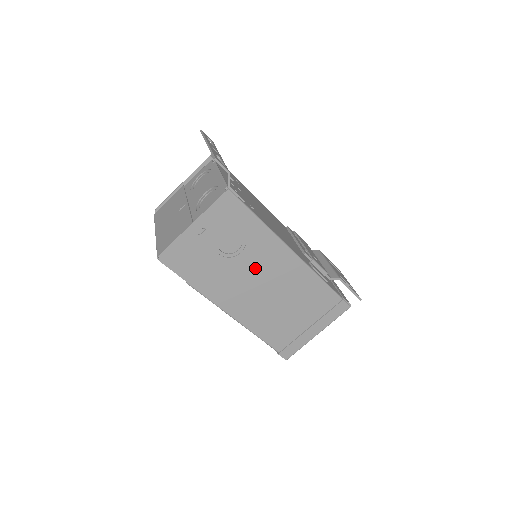
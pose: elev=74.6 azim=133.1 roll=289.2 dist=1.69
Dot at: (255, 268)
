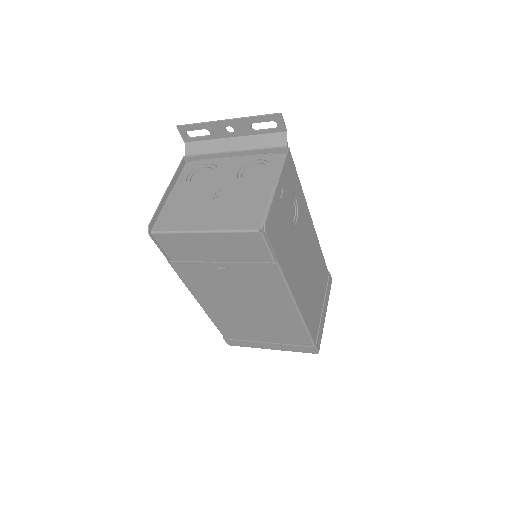
Dot at: (302, 240)
